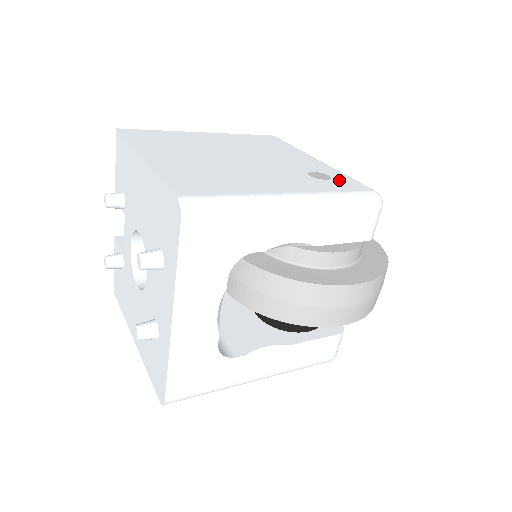
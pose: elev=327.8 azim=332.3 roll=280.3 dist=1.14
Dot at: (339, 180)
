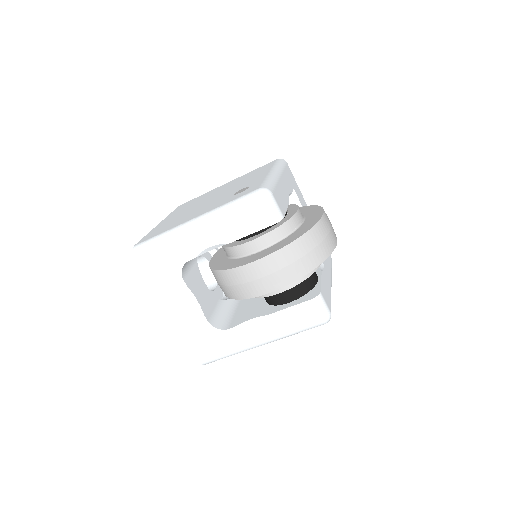
Dot at: (249, 189)
